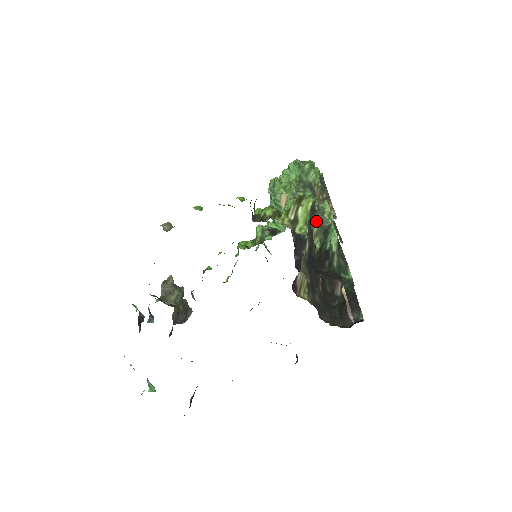
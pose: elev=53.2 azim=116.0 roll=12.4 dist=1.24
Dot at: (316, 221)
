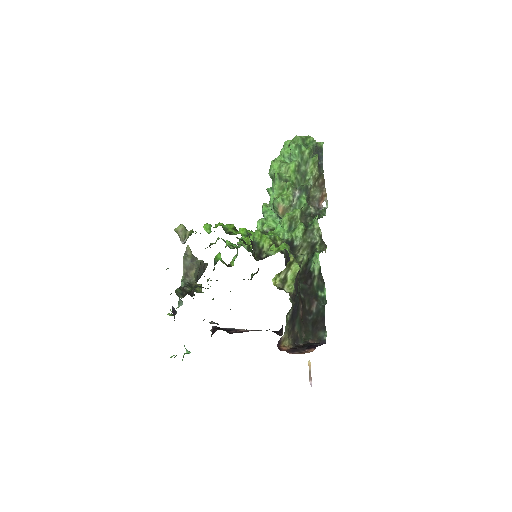
Dot at: (306, 239)
